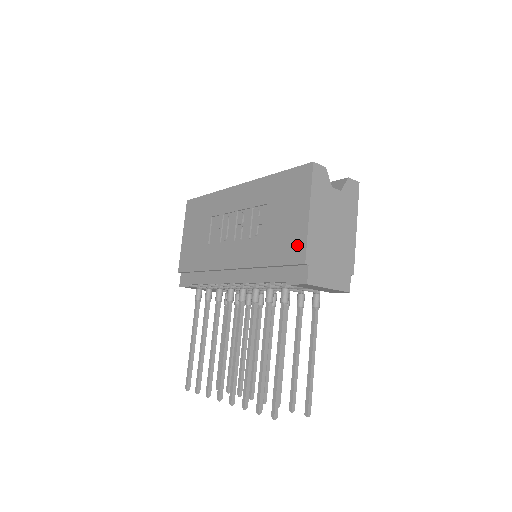
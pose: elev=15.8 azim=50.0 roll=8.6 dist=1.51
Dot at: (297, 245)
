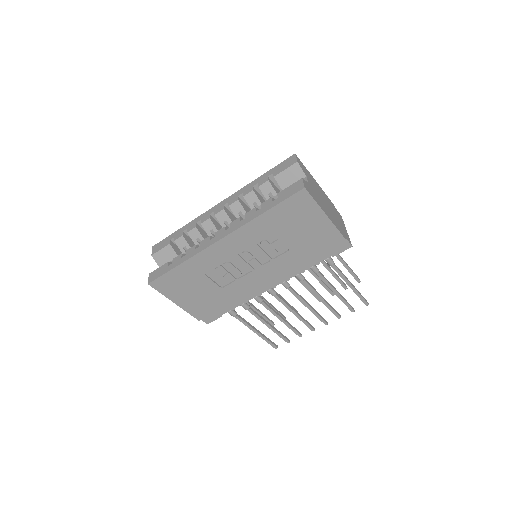
Dot at: (331, 237)
